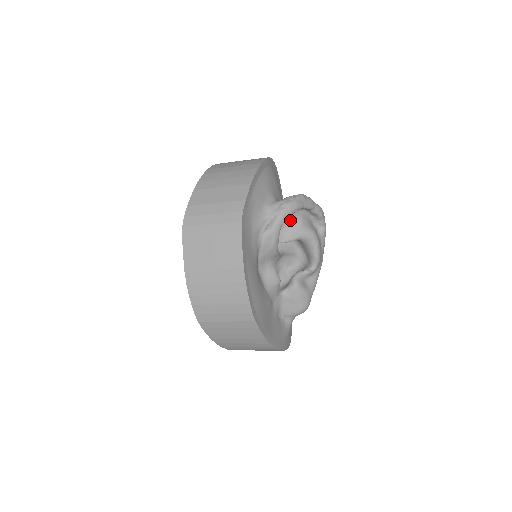
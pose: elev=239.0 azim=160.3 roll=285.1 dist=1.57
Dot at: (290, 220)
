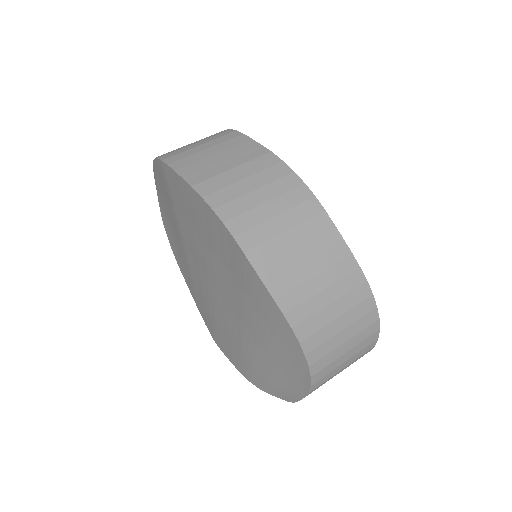
Dot at: occluded
